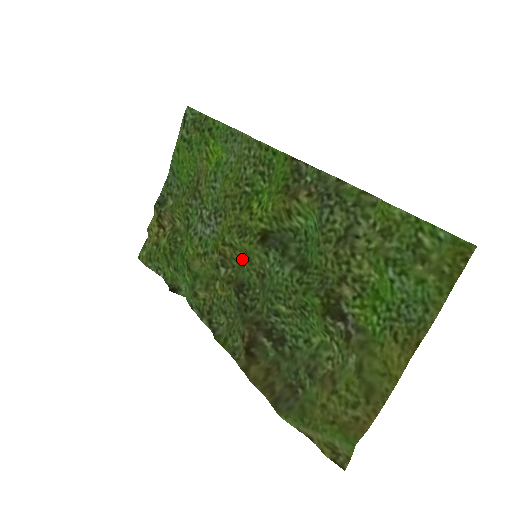
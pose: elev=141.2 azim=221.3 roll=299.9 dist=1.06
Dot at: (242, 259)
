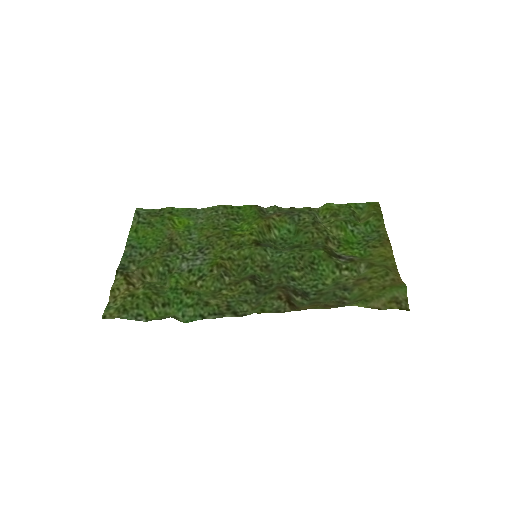
Dot at: (241, 266)
